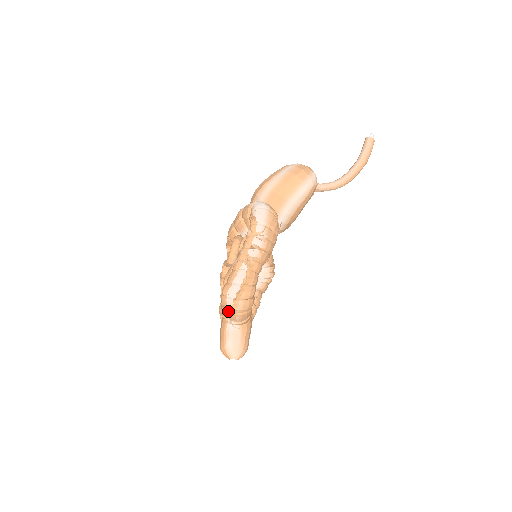
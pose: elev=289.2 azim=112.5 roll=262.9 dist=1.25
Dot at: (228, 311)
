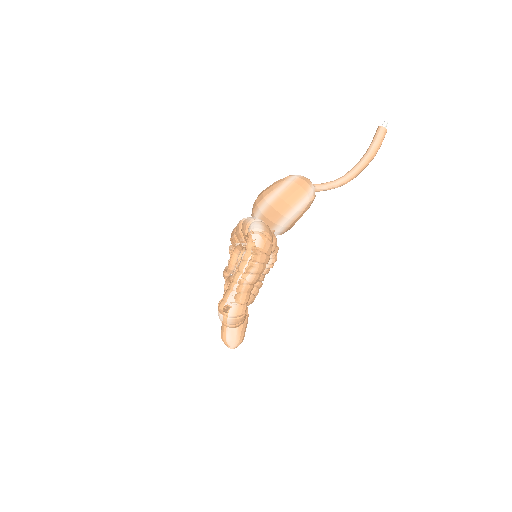
Dot at: (223, 323)
